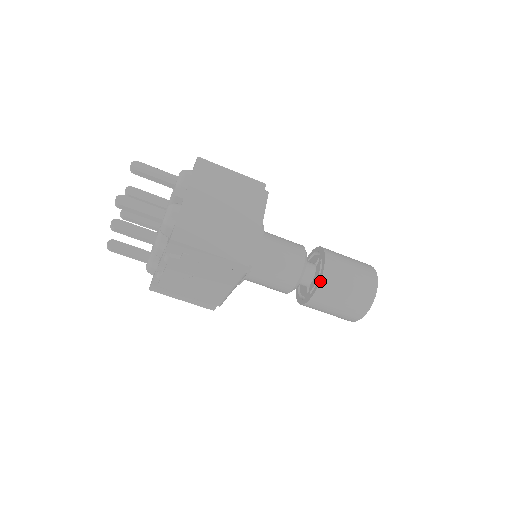
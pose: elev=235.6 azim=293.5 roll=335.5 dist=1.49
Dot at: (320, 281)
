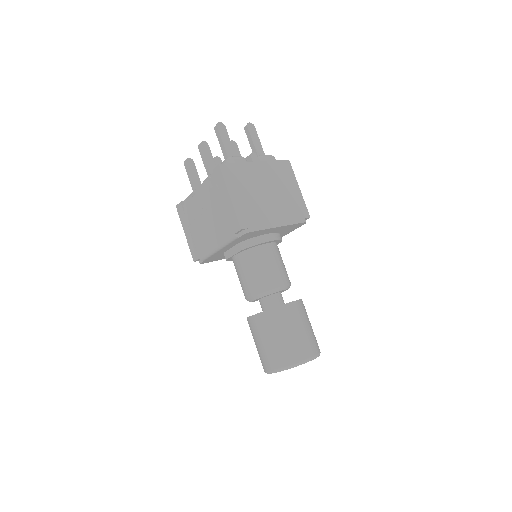
Dot at: (274, 308)
